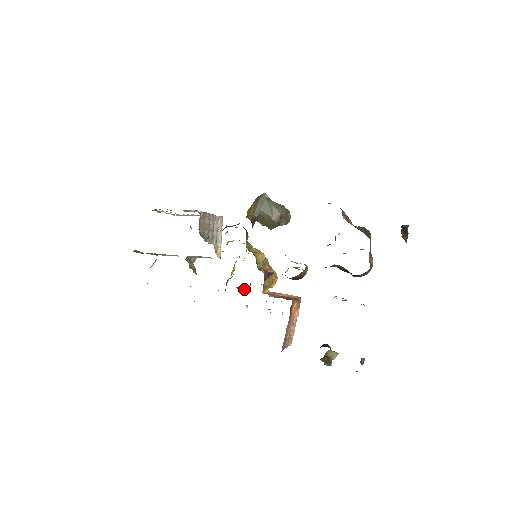
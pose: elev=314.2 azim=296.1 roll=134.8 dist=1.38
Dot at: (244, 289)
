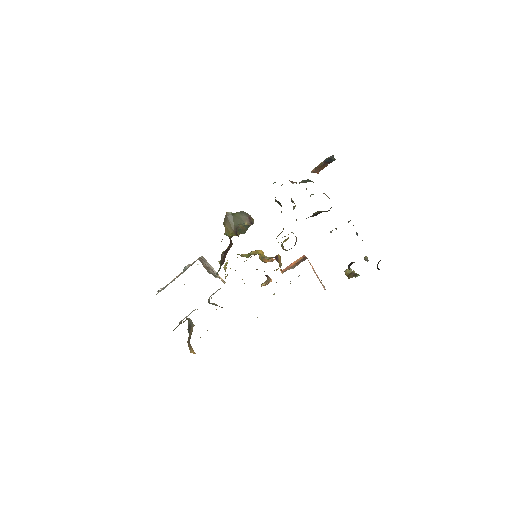
Dot at: (269, 282)
